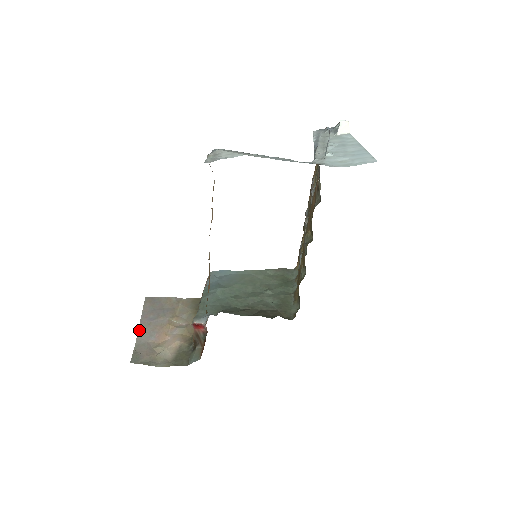
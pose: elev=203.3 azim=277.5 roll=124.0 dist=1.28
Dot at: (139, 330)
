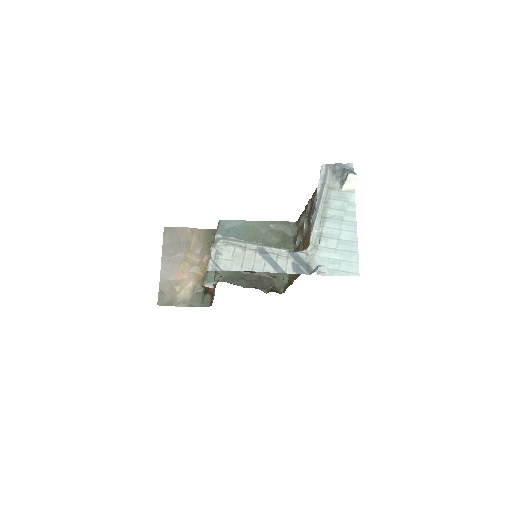
Dot at: (161, 267)
